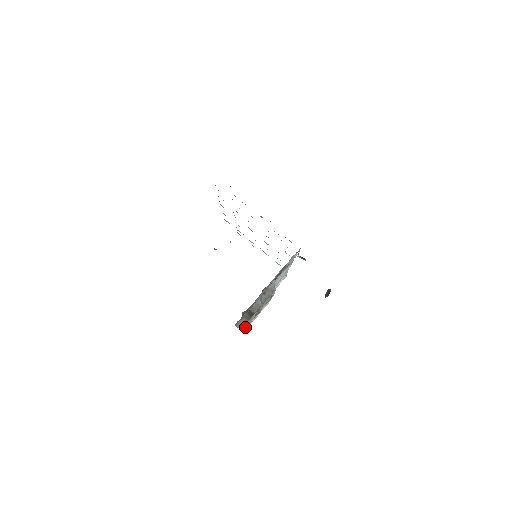
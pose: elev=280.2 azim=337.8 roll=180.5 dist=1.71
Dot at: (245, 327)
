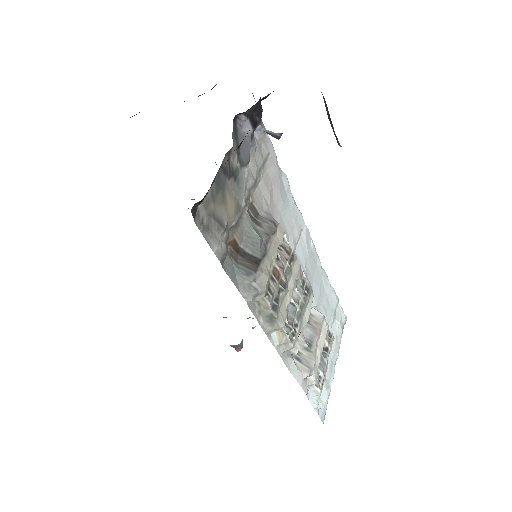
Dot at: (314, 390)
